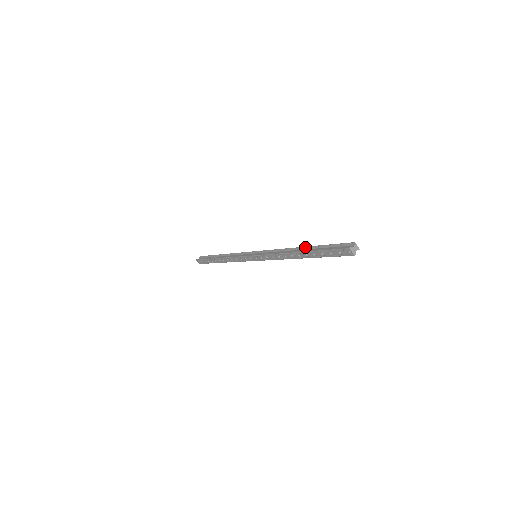
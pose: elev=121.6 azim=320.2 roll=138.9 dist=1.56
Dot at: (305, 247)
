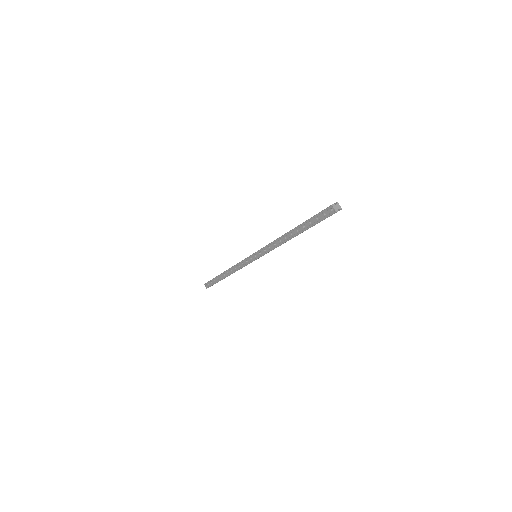
Dot at: occluded
